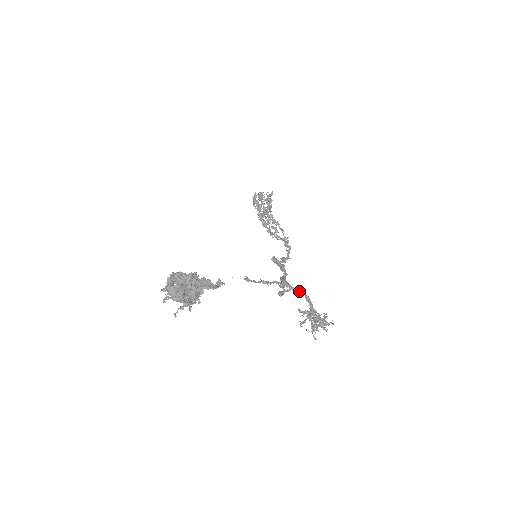
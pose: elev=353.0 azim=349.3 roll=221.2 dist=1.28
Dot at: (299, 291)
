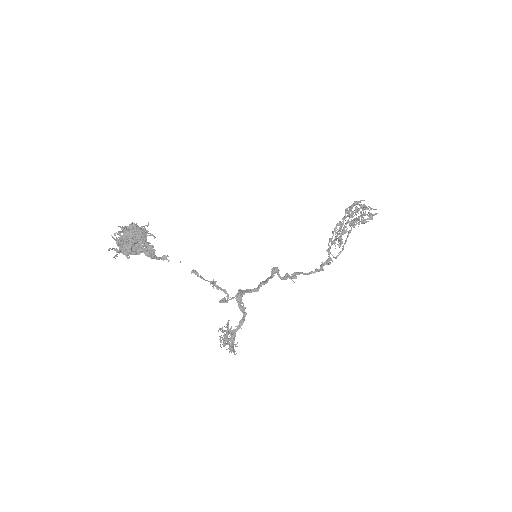
Dot at: (243, 311)
